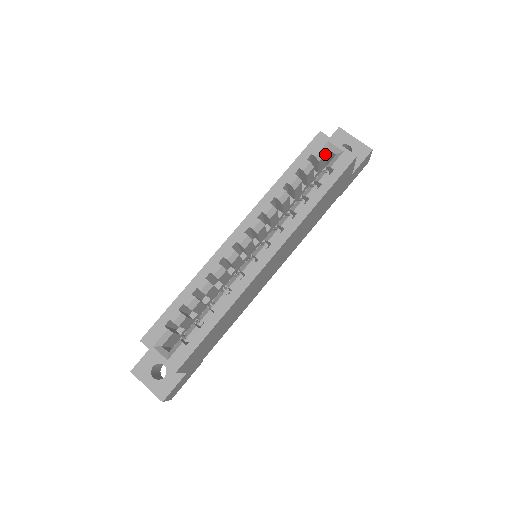
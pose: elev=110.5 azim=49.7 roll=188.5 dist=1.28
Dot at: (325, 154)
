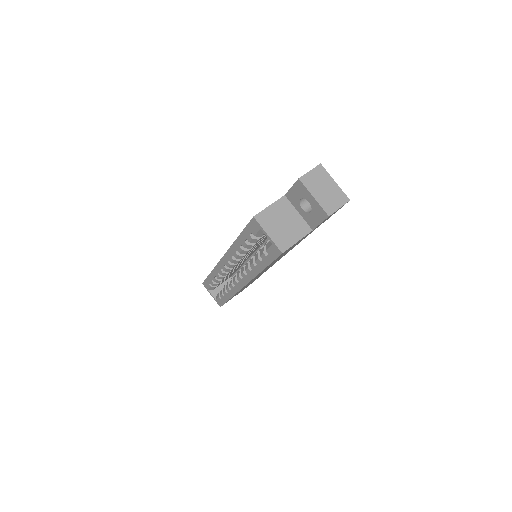
Dot at: occluded
